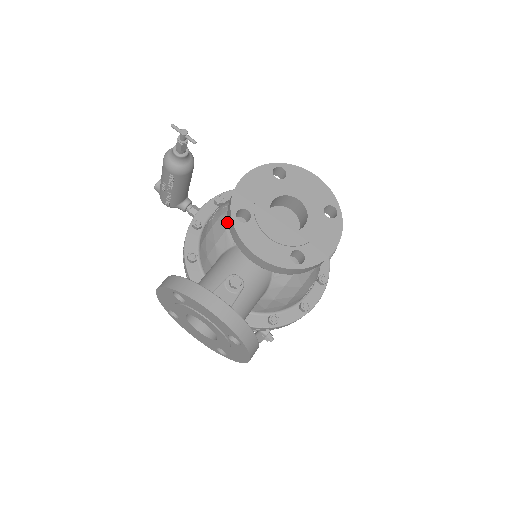
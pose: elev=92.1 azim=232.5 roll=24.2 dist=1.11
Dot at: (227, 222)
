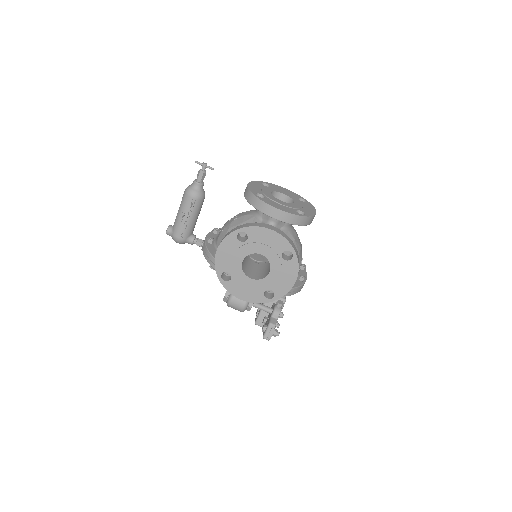
Dot at: (240, 220)
